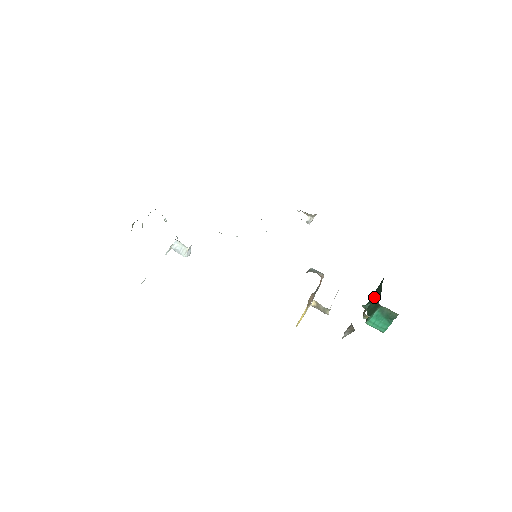
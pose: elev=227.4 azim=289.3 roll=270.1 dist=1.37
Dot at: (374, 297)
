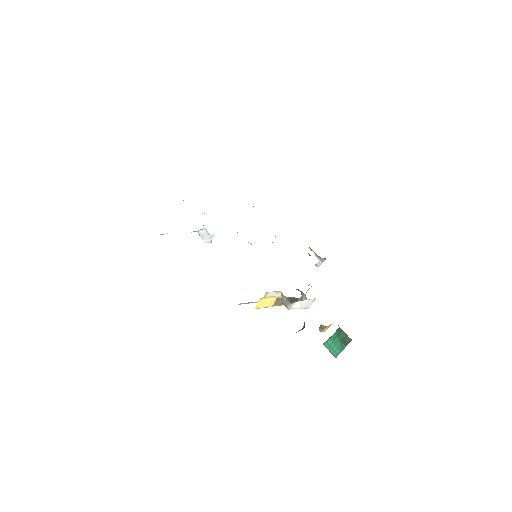
Dot at: occluded
